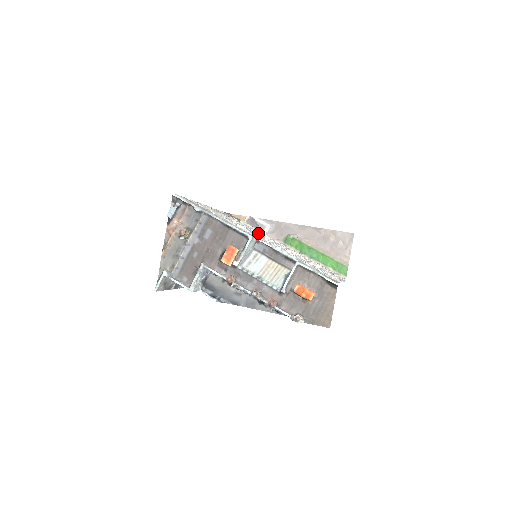
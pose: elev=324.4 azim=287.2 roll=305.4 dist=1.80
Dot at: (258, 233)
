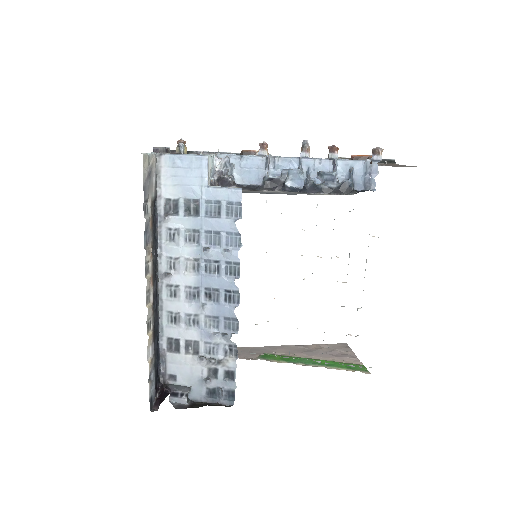
Dot at: occluded
